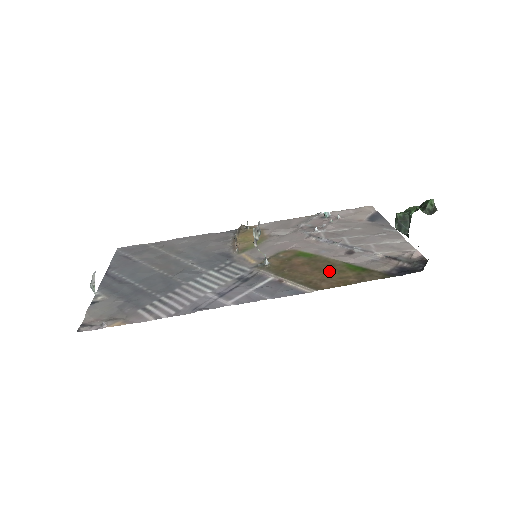
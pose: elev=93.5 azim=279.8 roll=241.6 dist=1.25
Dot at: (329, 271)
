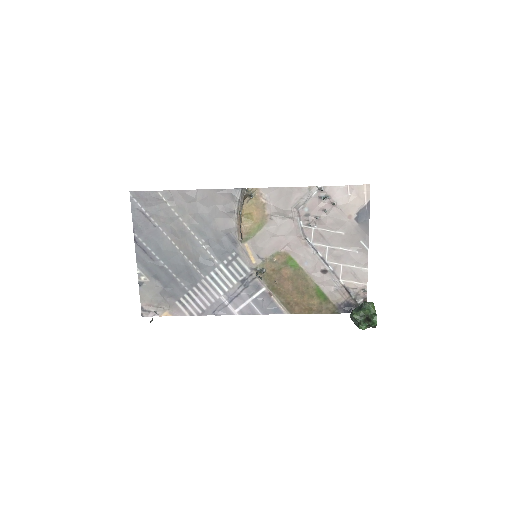
Dot at: (303, 294)
